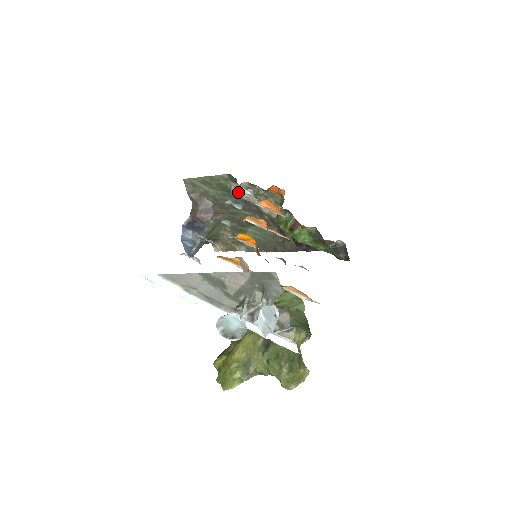
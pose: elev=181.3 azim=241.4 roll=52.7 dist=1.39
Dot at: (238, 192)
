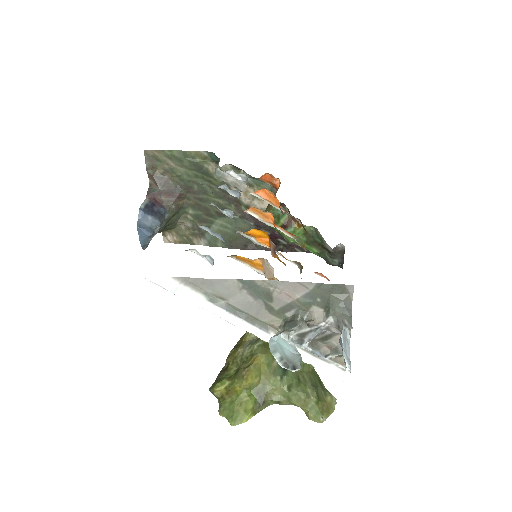
Dot at: (225, 175)
